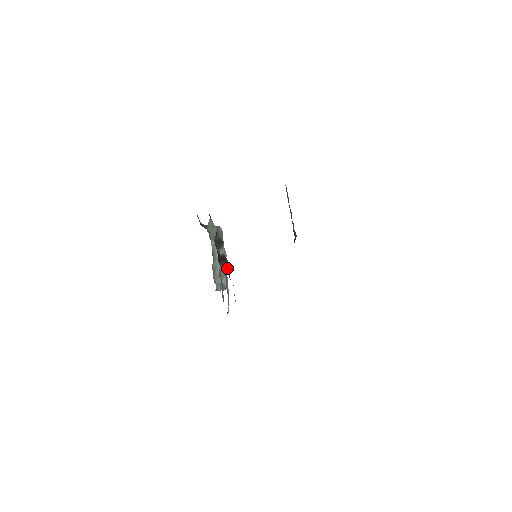
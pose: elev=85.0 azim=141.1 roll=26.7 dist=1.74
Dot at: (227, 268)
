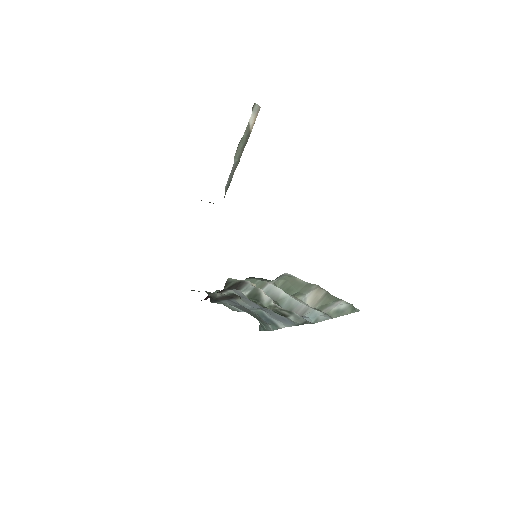
Dot at: (228, 296)
